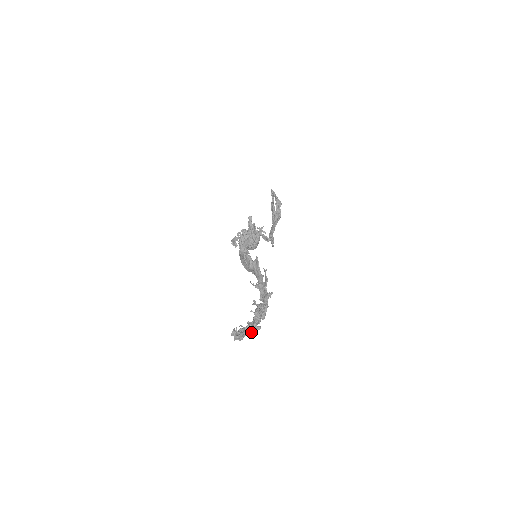
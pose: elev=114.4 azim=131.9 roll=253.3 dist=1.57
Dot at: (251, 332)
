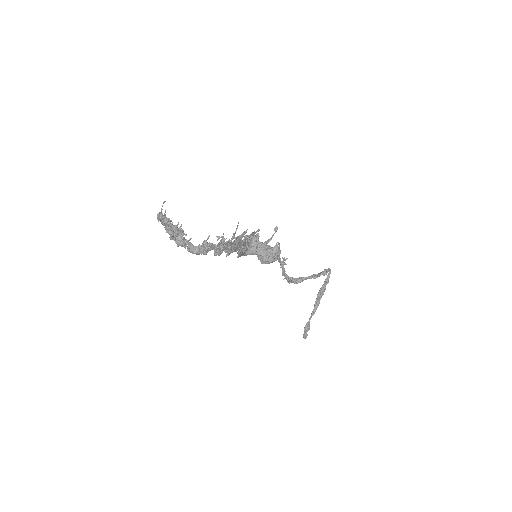
Dot at: (179, 243)
